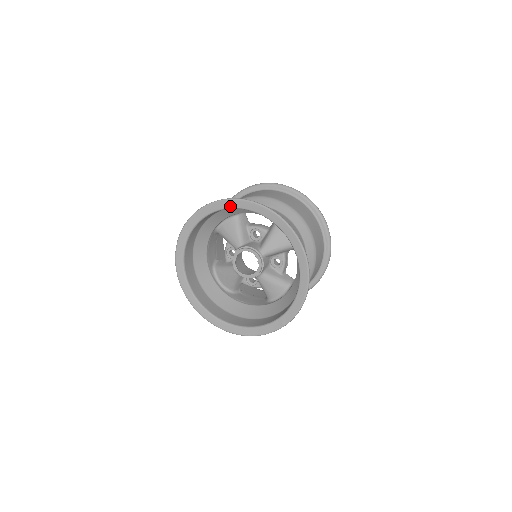
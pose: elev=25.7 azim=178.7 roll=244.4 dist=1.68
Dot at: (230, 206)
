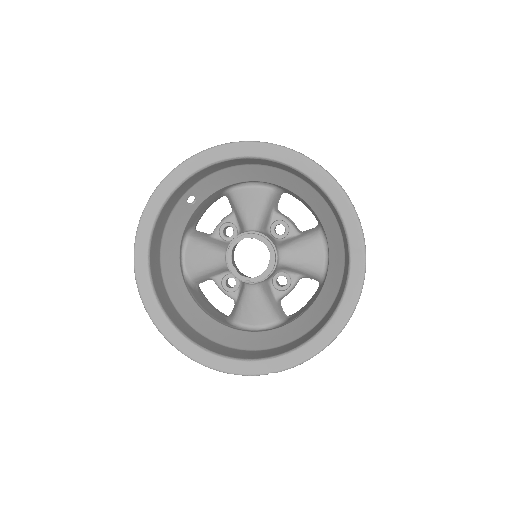
Dot at: (157, 207)
